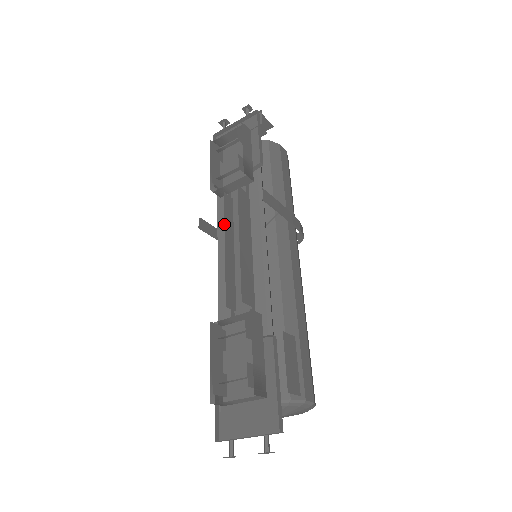
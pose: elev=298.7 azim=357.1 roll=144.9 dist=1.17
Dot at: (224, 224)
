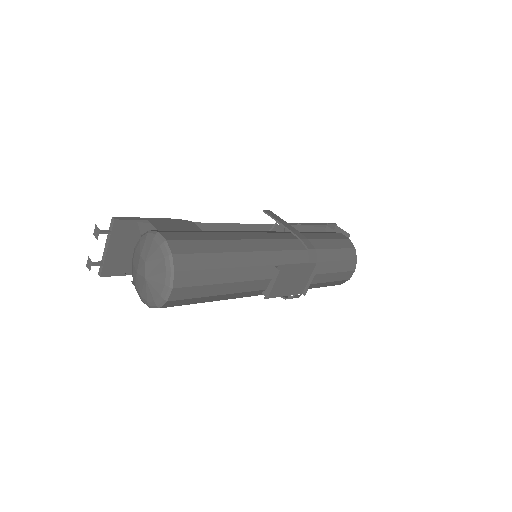
Dot at: occluded
